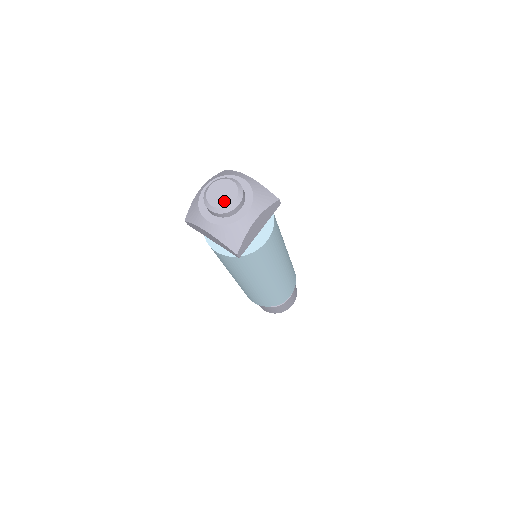
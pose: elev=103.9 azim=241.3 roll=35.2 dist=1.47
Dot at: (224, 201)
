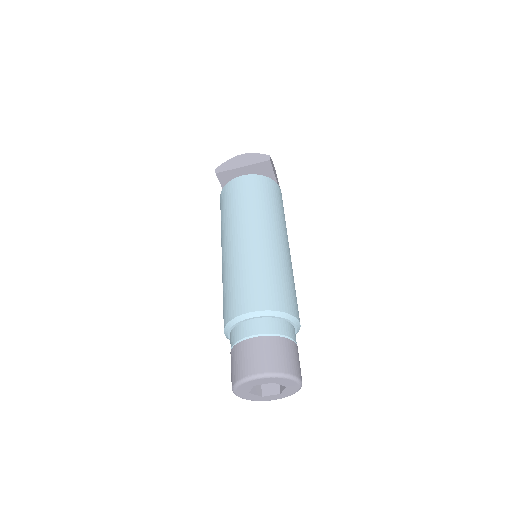
Dot at: occluded
